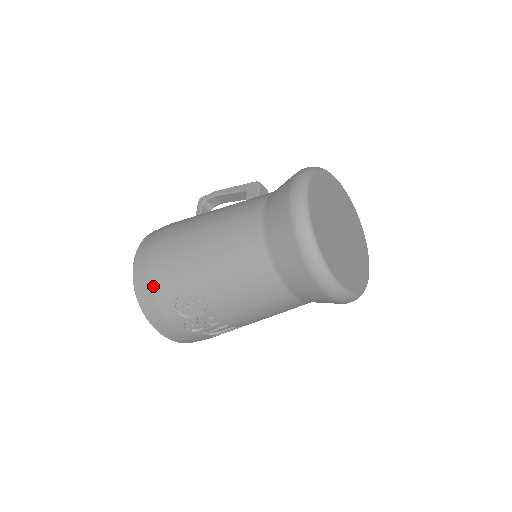
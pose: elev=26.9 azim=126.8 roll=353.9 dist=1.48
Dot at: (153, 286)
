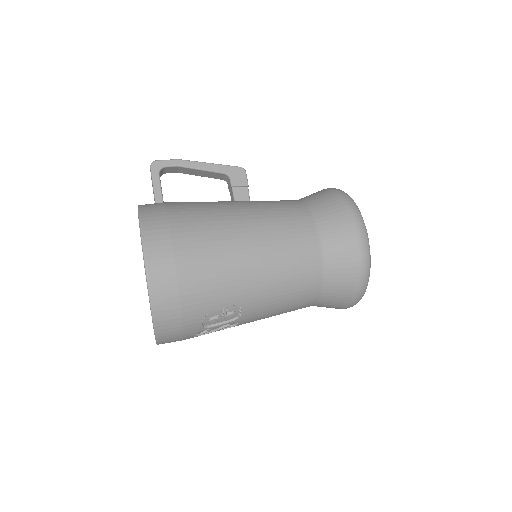
Dot at: (184, 299)
